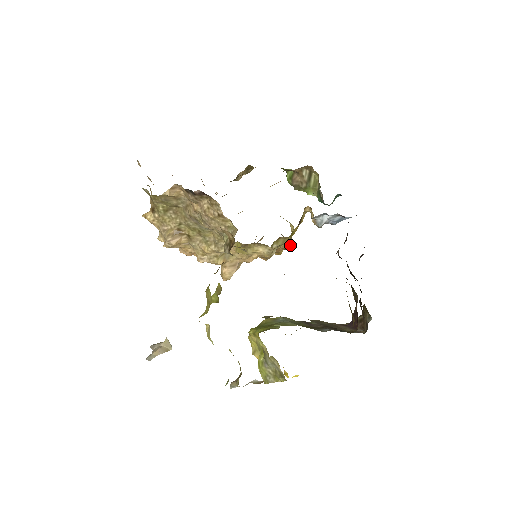
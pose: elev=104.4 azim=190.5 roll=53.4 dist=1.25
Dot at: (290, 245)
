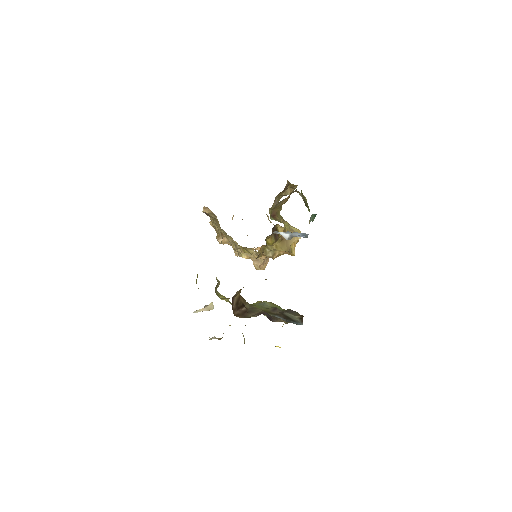
Dot at: (286, 250)
